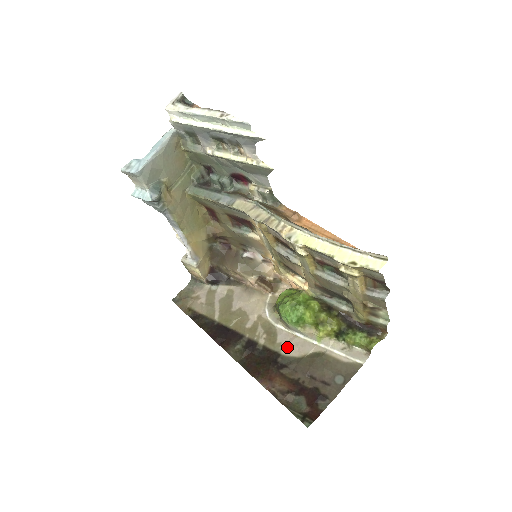
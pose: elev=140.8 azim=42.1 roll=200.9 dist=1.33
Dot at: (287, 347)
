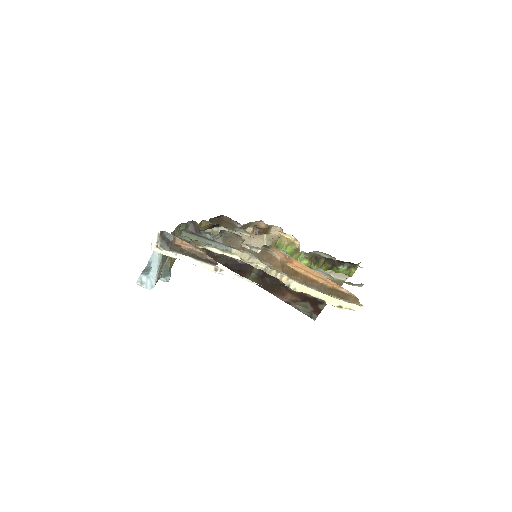
Dot at: occluded
